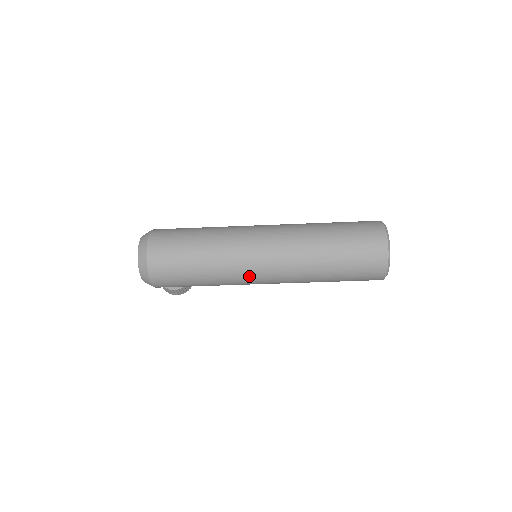
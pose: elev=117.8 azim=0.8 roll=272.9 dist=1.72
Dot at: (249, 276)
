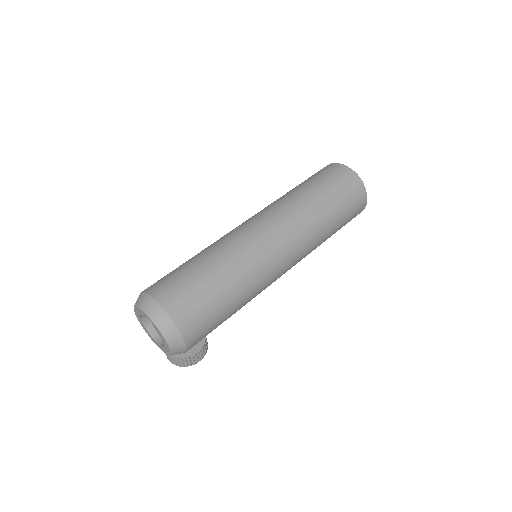
Dot at: (272, 267)
